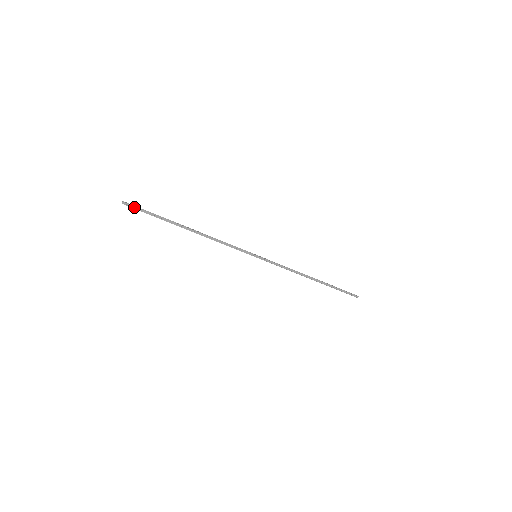
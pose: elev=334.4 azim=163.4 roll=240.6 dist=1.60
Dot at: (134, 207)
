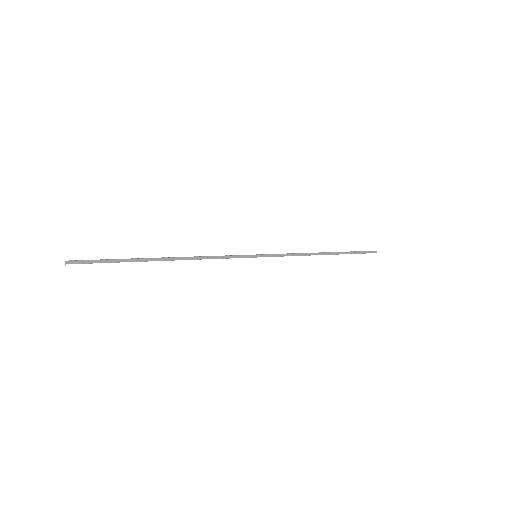
Dot at: (84, 262)
